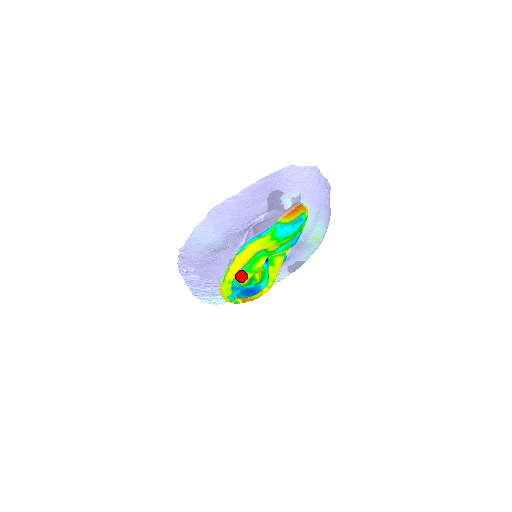
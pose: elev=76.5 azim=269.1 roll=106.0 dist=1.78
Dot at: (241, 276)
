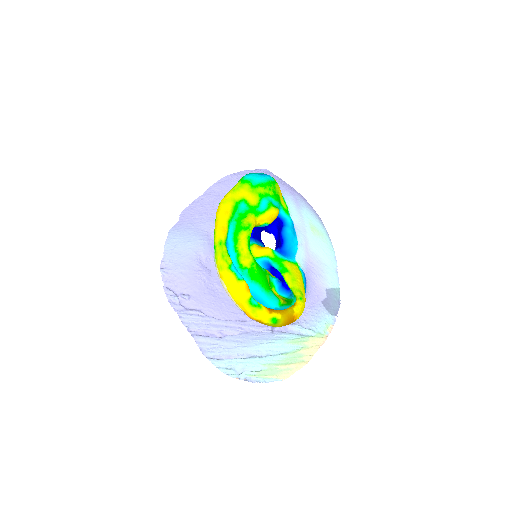
Dot at: (235, 242)
